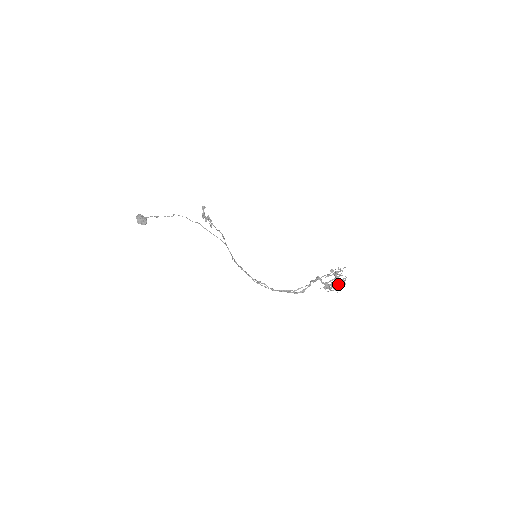
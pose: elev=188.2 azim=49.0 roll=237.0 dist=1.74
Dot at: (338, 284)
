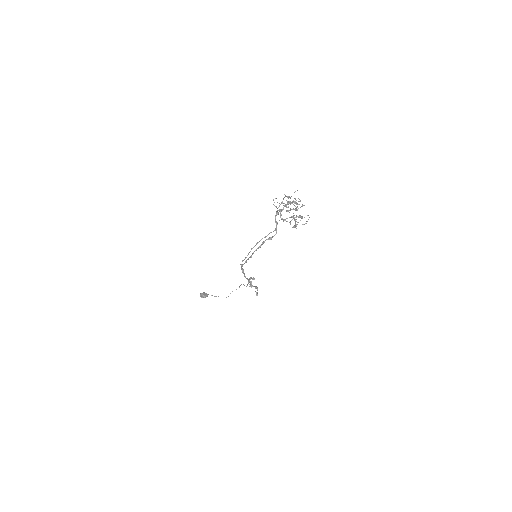
Dot at: occluded
